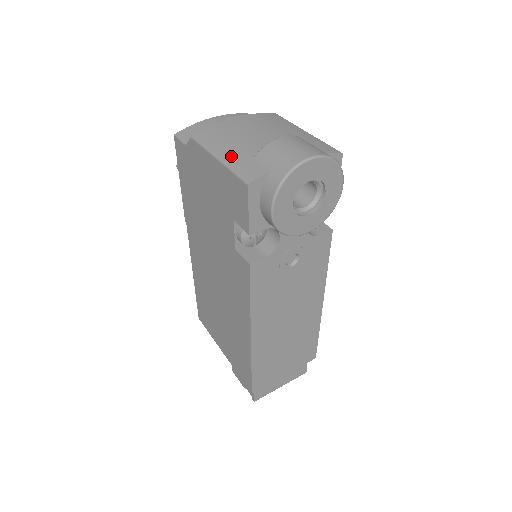
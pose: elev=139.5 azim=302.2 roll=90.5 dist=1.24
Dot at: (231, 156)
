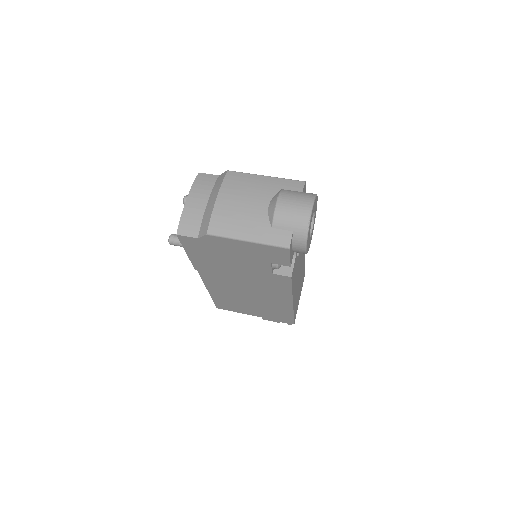
Dot at: (256, 235)
